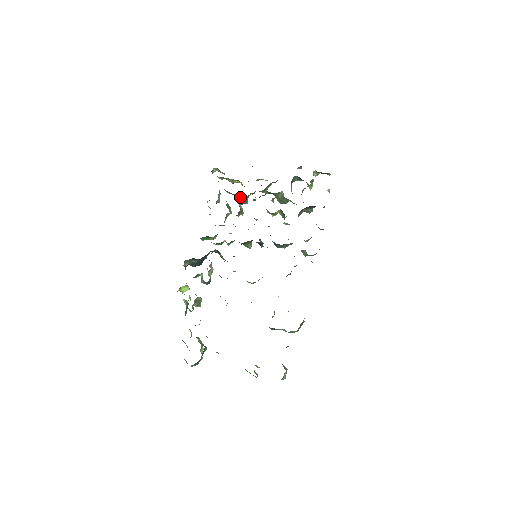
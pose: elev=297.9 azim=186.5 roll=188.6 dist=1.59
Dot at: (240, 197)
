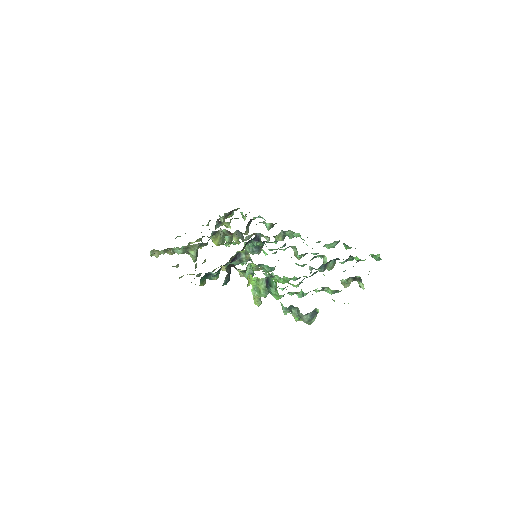
Dot at: (197, 246)
